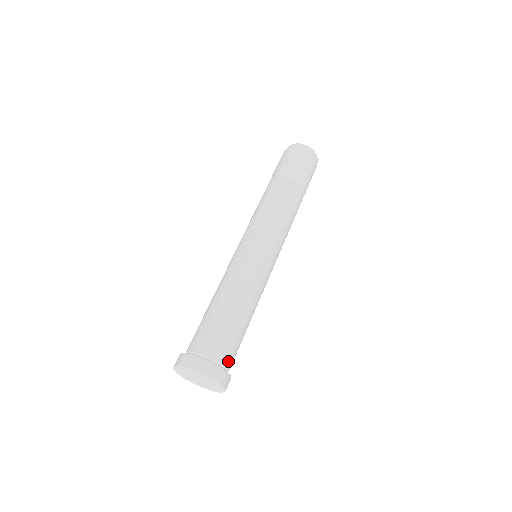
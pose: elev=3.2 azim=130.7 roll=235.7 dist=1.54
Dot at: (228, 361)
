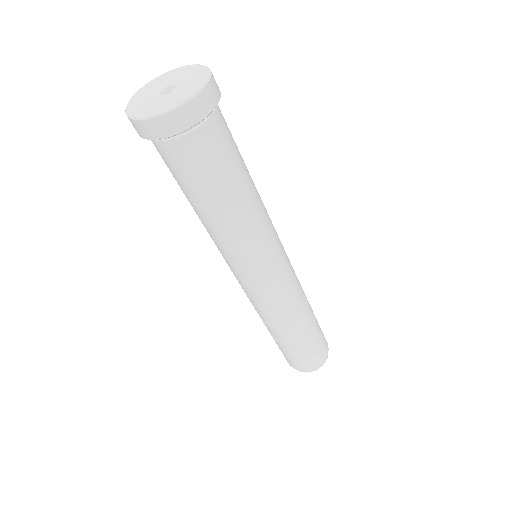
Dot at: (220, 116)
